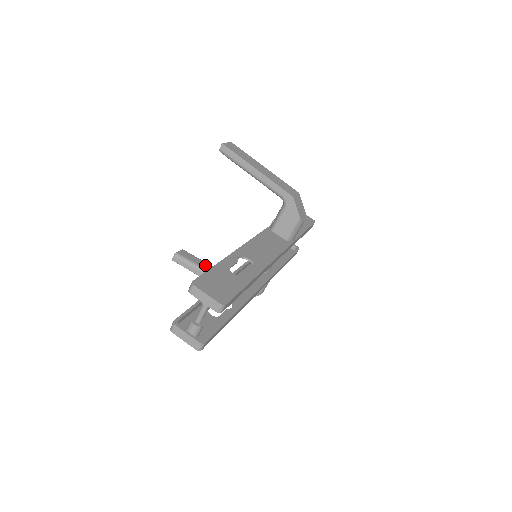
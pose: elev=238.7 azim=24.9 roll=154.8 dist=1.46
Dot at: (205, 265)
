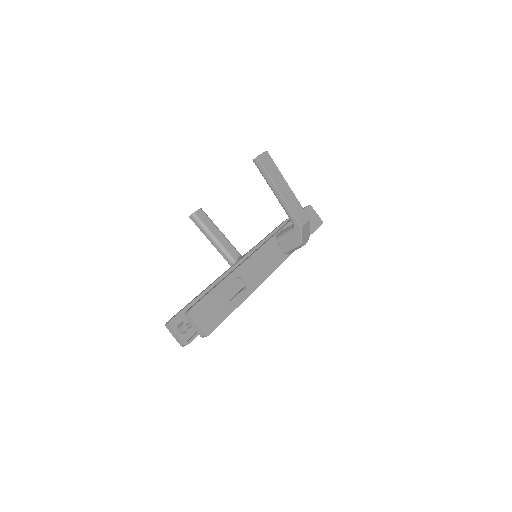
Dot at: (215, 231)
